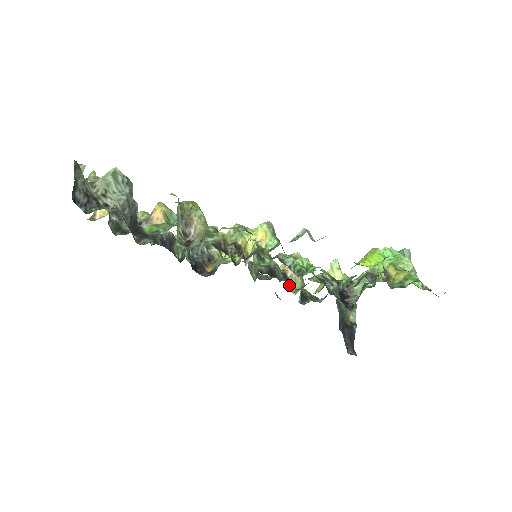
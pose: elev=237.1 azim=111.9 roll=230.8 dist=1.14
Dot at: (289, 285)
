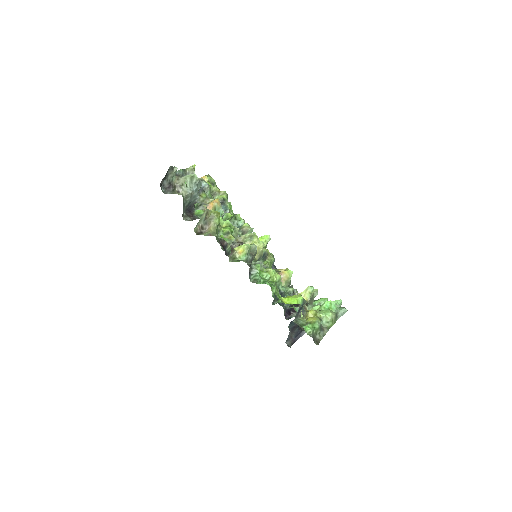
Dot at: occluded
